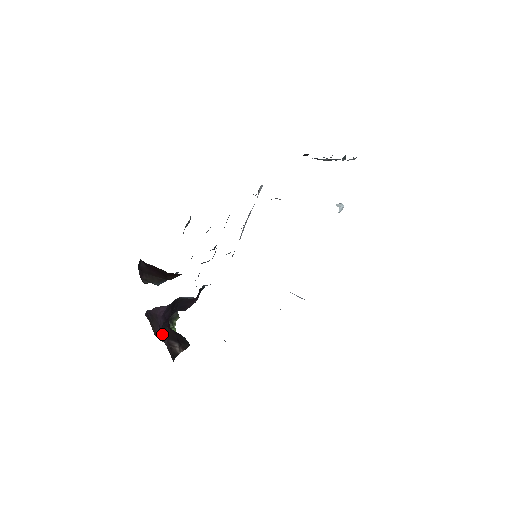
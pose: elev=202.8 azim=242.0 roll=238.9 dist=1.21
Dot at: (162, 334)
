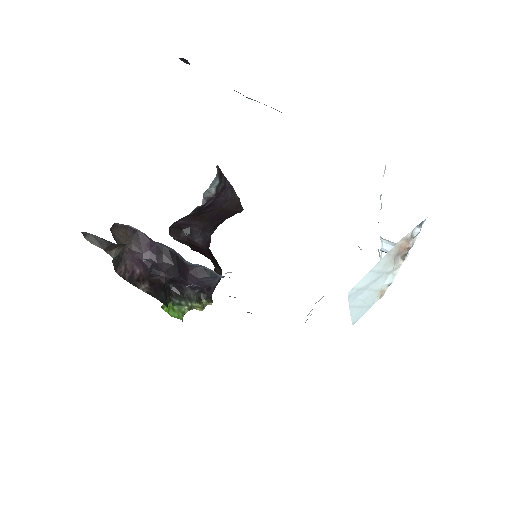
Dot at: (139, 261)
